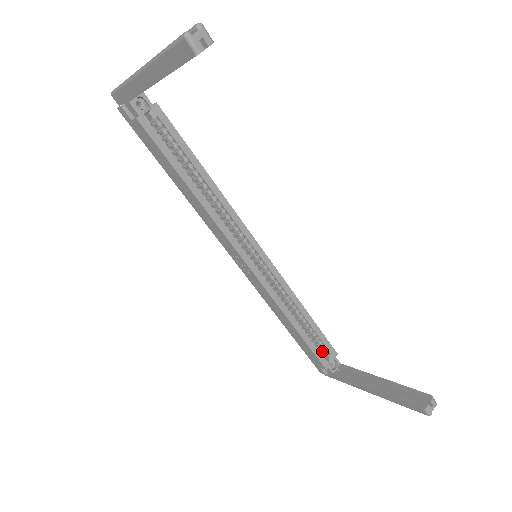
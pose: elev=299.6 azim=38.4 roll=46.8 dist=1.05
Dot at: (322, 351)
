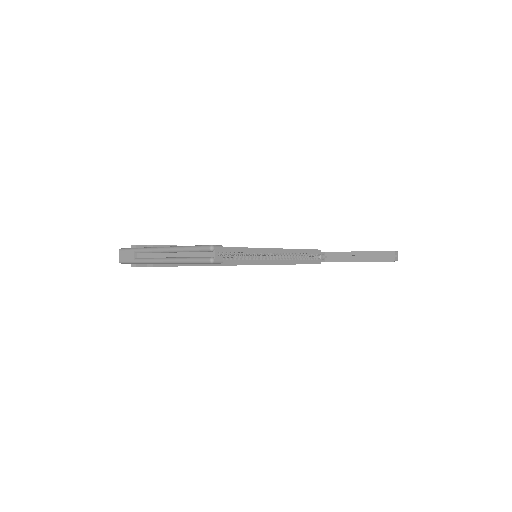
Dot at: (312, 256)
